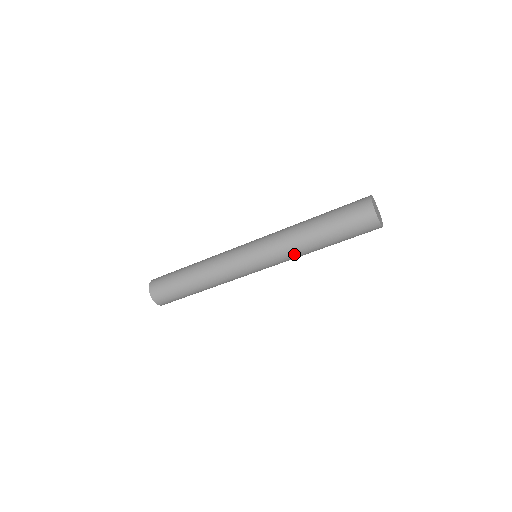
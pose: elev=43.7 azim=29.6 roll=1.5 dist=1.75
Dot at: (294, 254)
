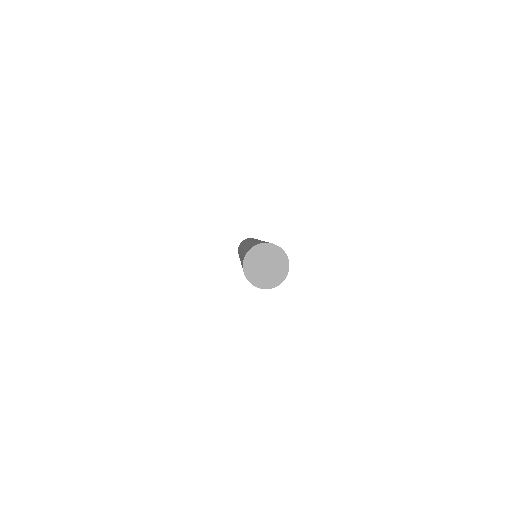
Dot at: occluded
